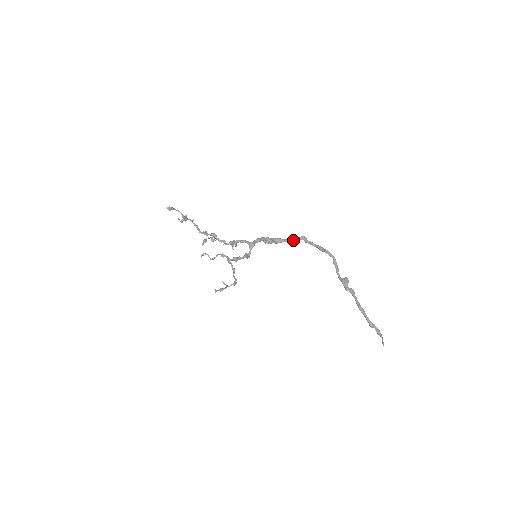
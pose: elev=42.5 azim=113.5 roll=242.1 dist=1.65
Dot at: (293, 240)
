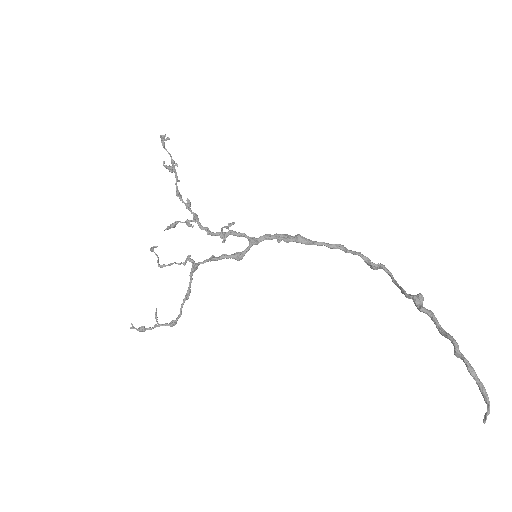
Dot at: (328, 244)
